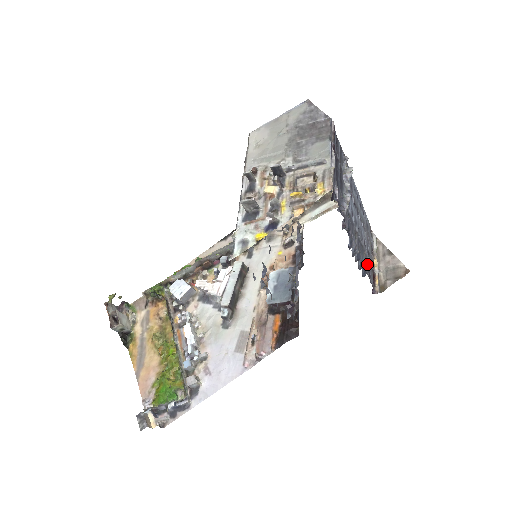
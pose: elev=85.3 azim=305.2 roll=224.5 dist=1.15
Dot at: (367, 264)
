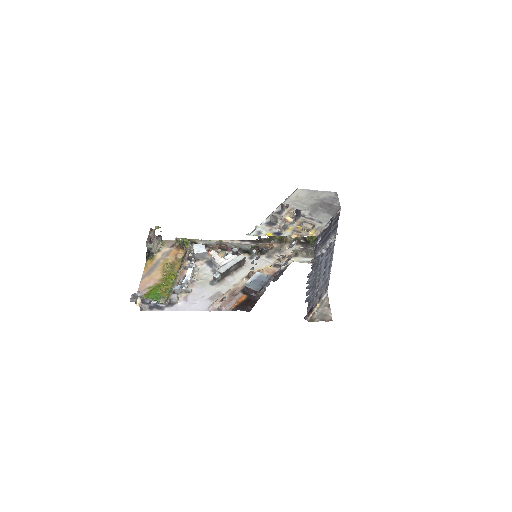
Dot at: (312, 298)
